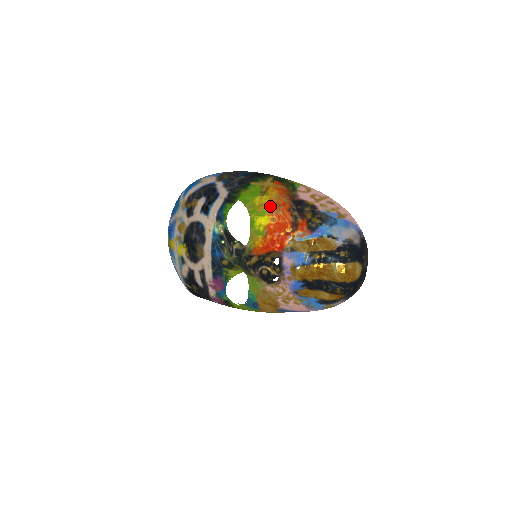
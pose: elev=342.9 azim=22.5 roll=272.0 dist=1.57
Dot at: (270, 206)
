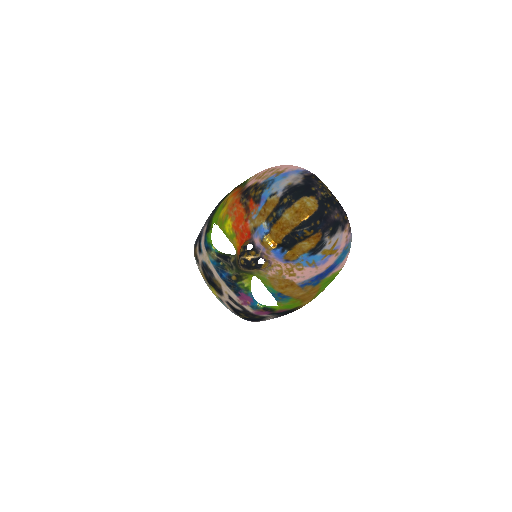
Dot at: (228, 211)
